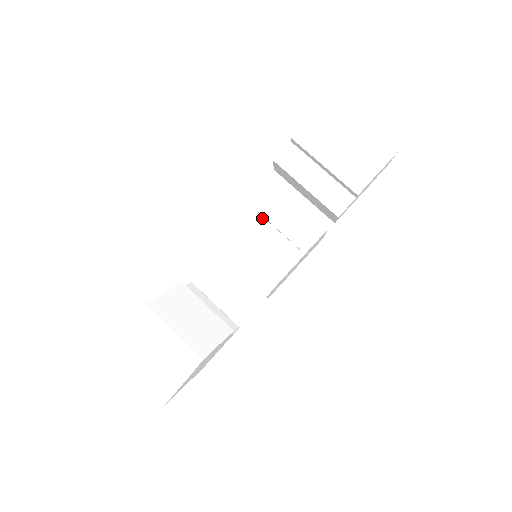
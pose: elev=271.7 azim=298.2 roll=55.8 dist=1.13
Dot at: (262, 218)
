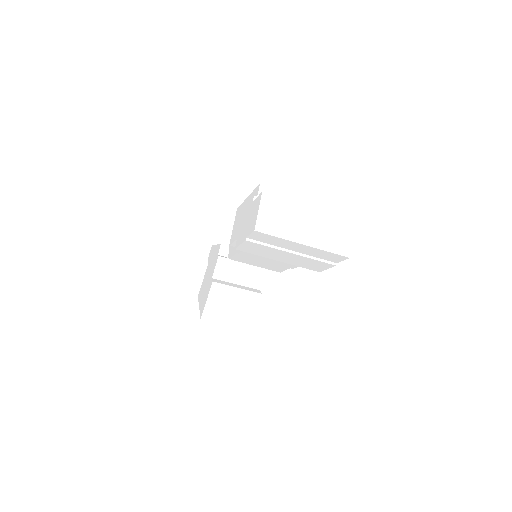
Dot at: occluded
